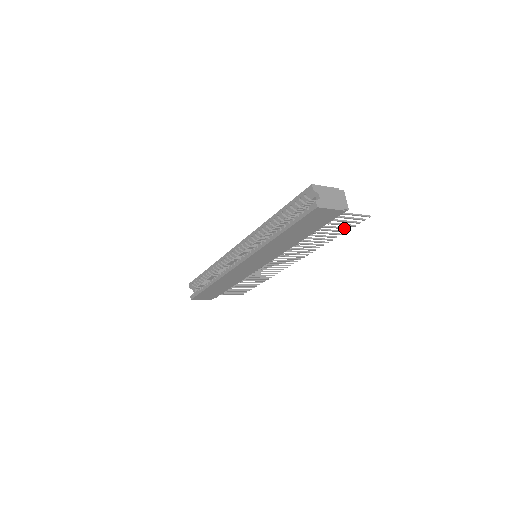
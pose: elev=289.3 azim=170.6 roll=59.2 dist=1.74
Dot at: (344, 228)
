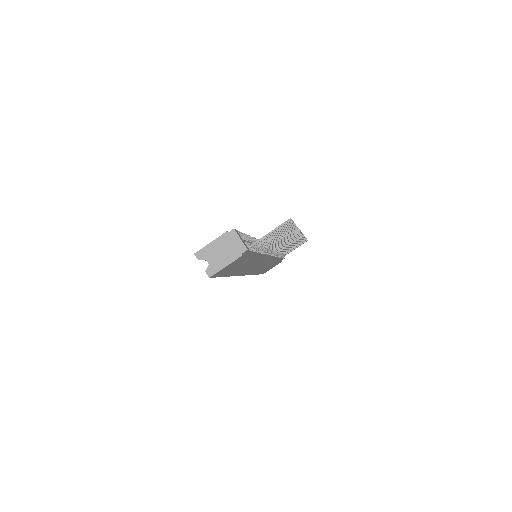
Dot at: (284, 229)
